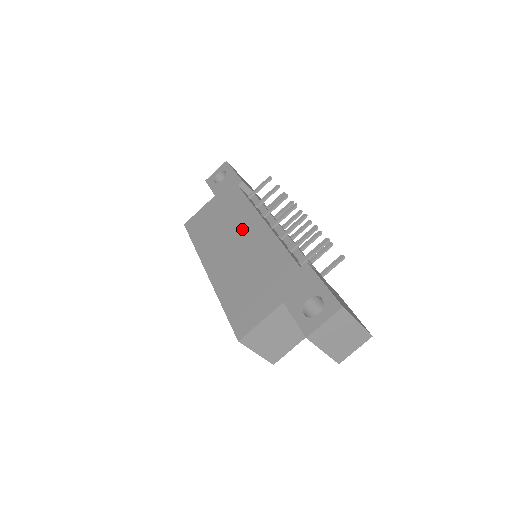
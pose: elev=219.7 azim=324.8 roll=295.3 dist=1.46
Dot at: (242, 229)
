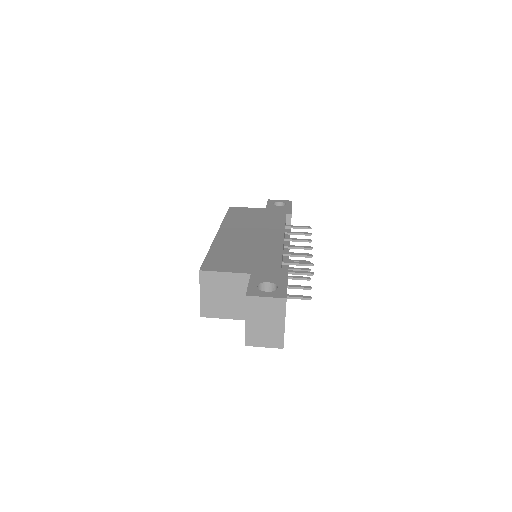
Dot at: (265, 231)
